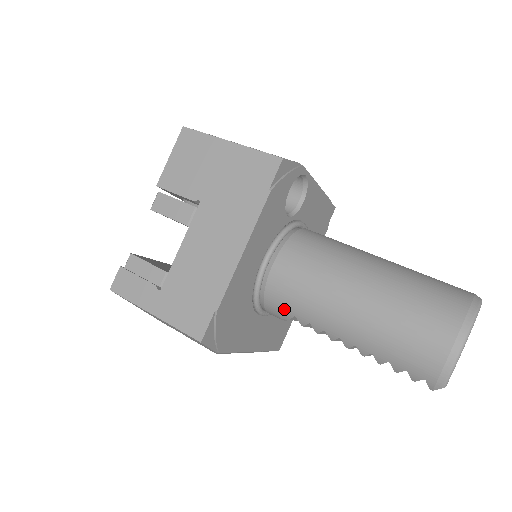
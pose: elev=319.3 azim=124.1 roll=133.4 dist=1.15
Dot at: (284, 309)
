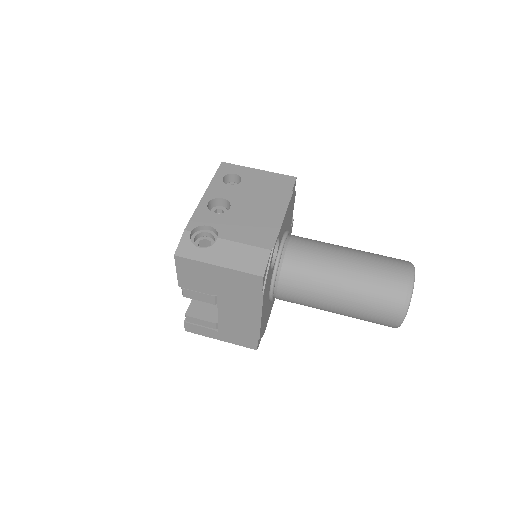
Dot at: occluded
